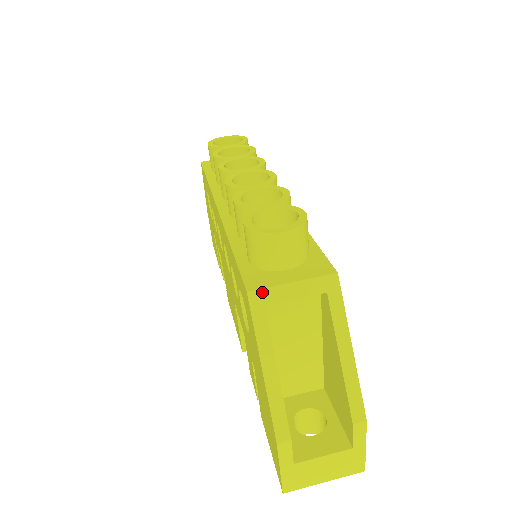
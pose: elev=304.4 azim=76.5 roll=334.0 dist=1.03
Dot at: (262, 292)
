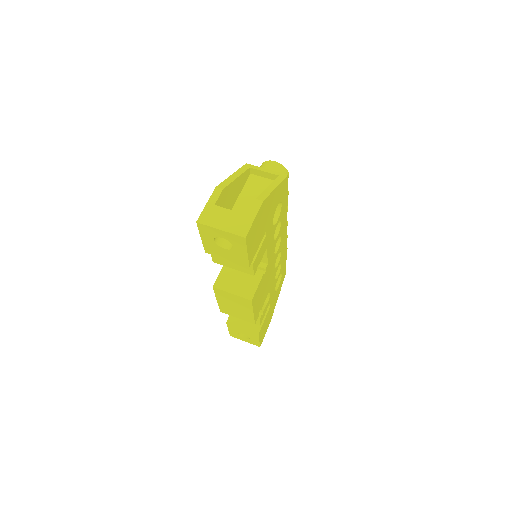
Dot at: (252, 166)
